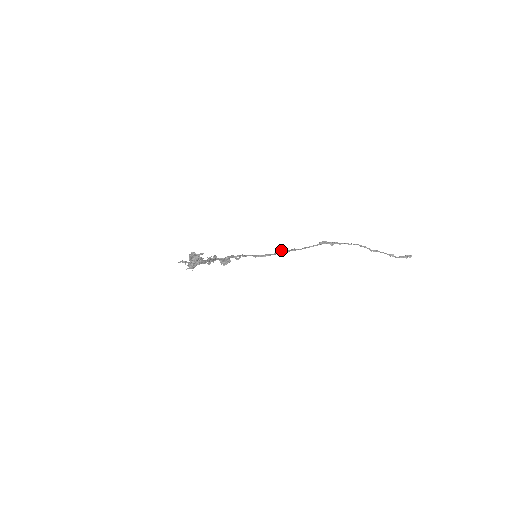
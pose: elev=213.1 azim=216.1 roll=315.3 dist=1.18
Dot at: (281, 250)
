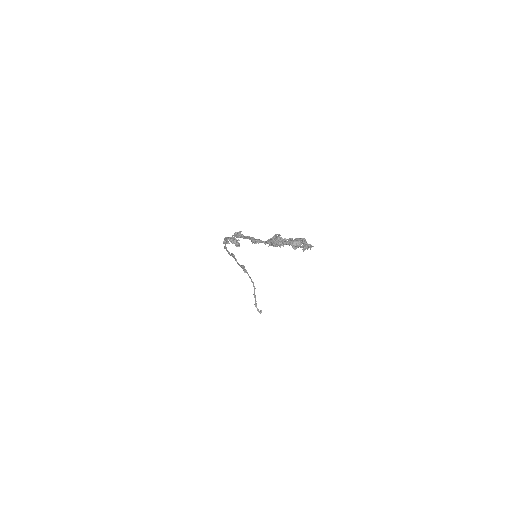
Dot at: occluded
